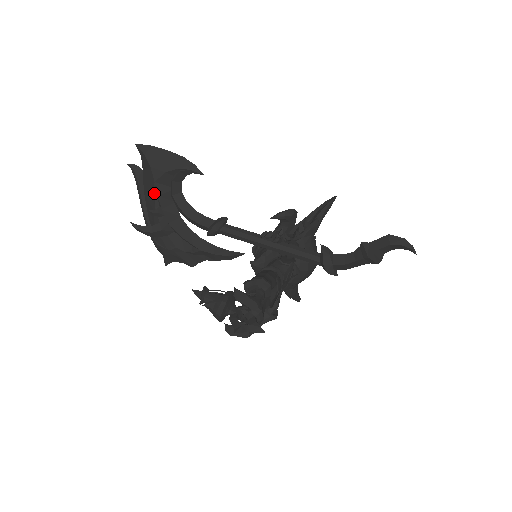
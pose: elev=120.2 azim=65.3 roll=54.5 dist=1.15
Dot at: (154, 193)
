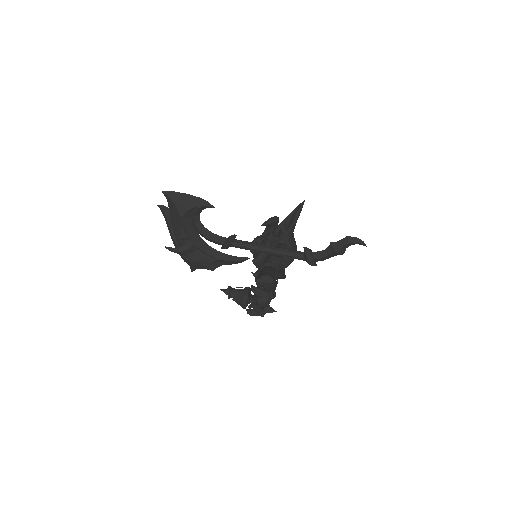
Dot at: (181, 225)
